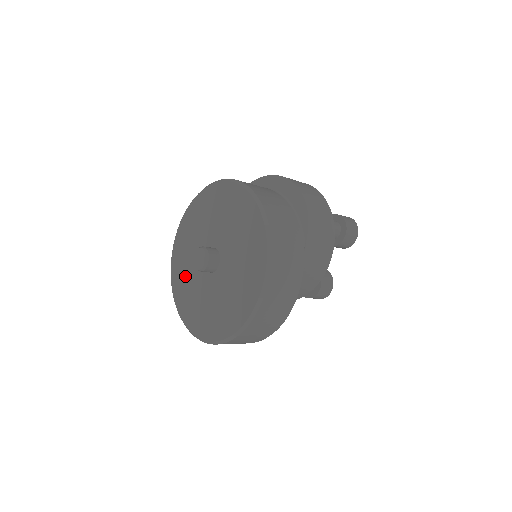
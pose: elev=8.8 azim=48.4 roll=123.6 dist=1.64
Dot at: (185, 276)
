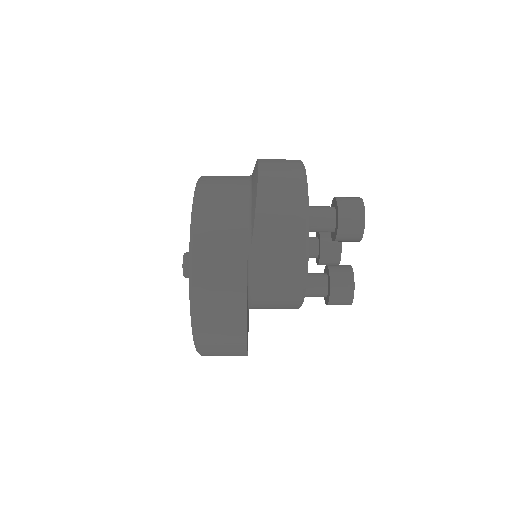
Dot at: occluded
